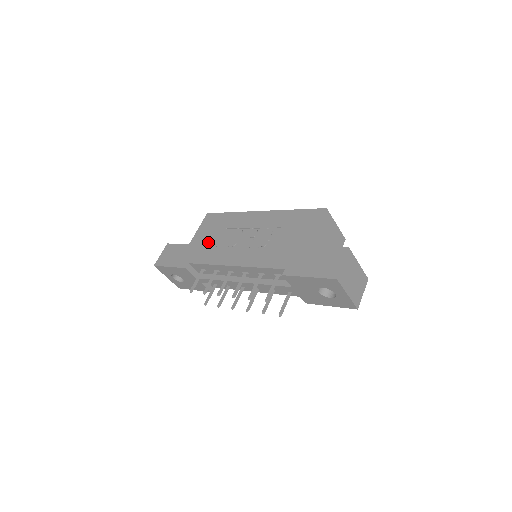
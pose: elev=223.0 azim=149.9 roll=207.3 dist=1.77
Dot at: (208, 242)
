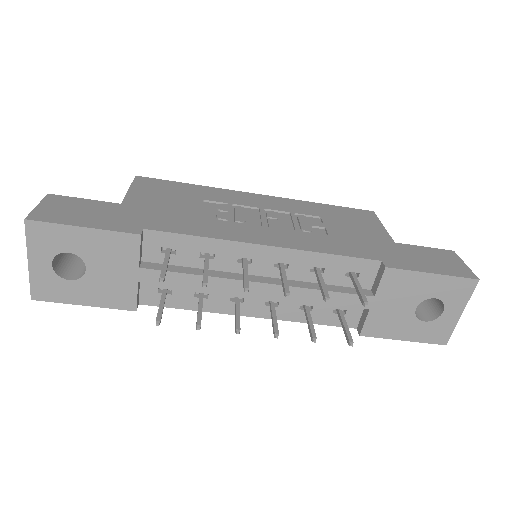
Dot at: (174, 208)
